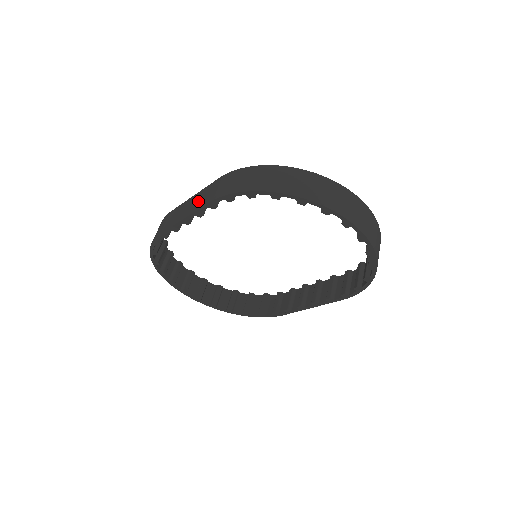
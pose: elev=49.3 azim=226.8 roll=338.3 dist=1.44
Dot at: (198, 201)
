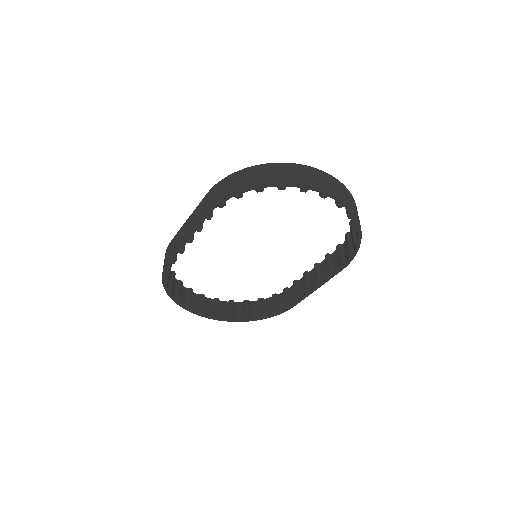
Dot at: (194, 219)
